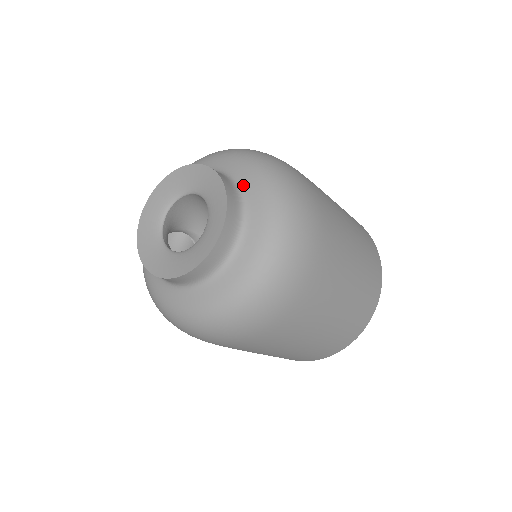
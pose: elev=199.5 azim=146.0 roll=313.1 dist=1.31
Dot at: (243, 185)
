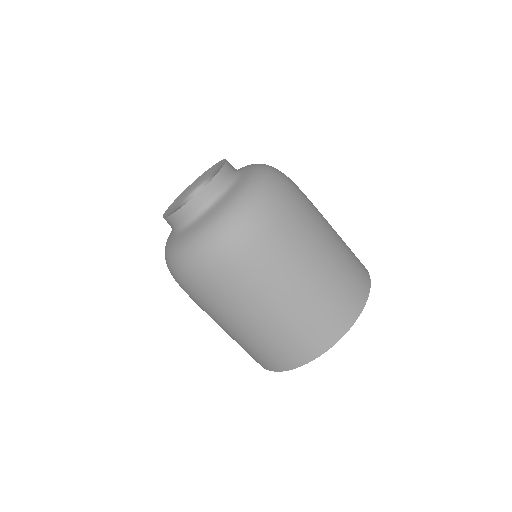
Dot at: occluded
